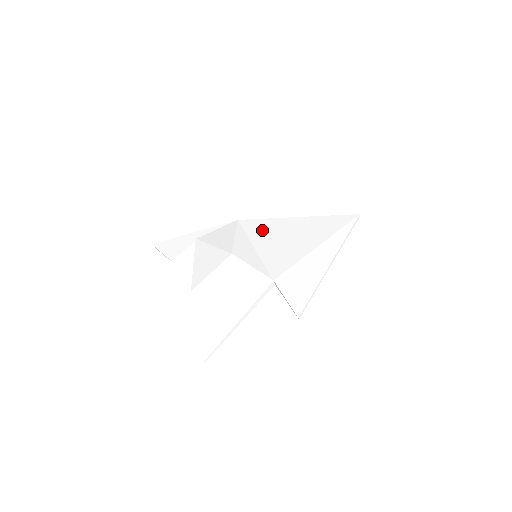
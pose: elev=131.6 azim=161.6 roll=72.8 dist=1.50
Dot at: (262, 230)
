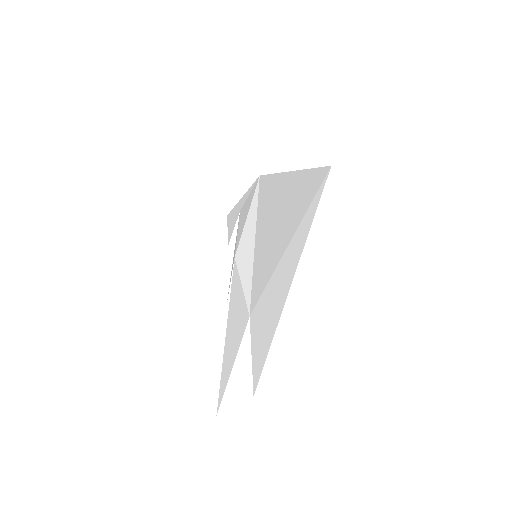
Dot at: (264, 202)
